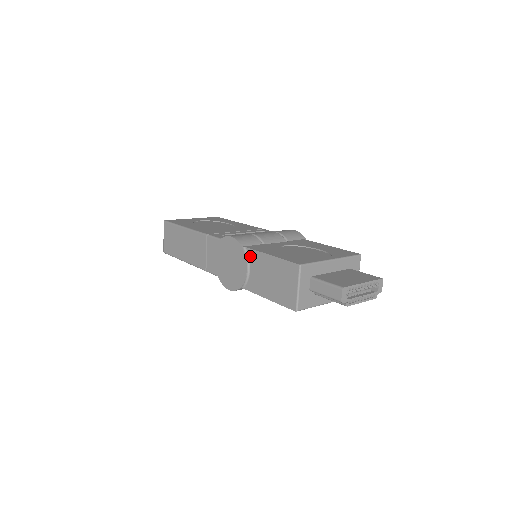
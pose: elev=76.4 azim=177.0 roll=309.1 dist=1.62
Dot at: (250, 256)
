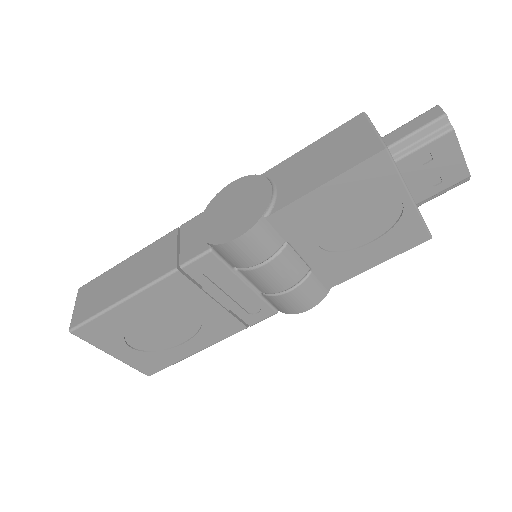
Dot at: (272, 175)
